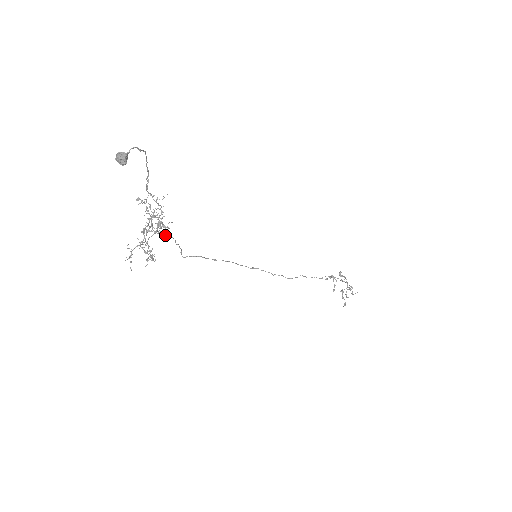
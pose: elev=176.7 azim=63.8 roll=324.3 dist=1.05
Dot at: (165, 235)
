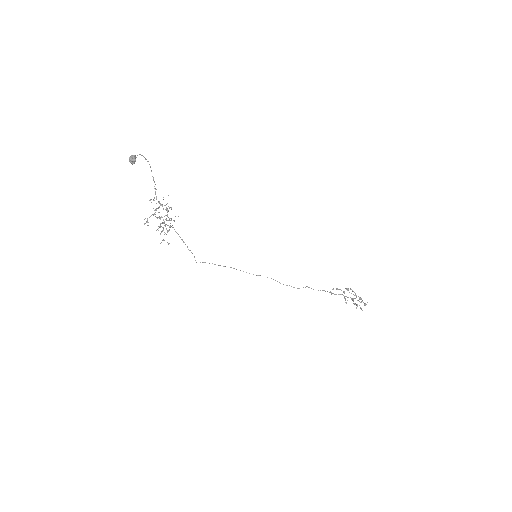
Dot at: occluded
